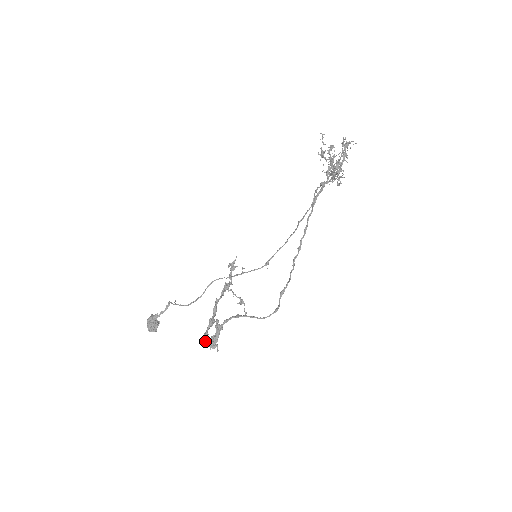
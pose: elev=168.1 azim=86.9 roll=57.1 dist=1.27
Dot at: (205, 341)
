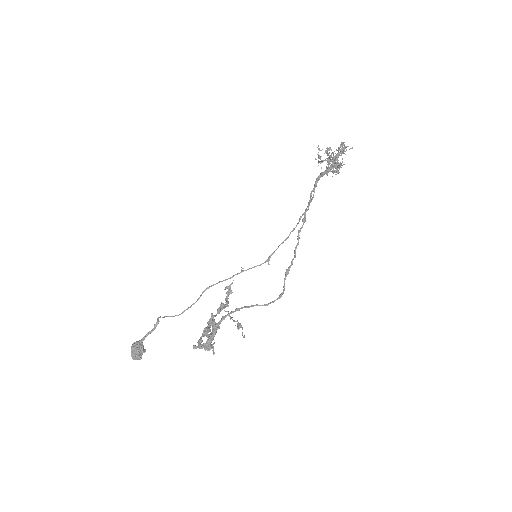
Dot at: (199, 346)
